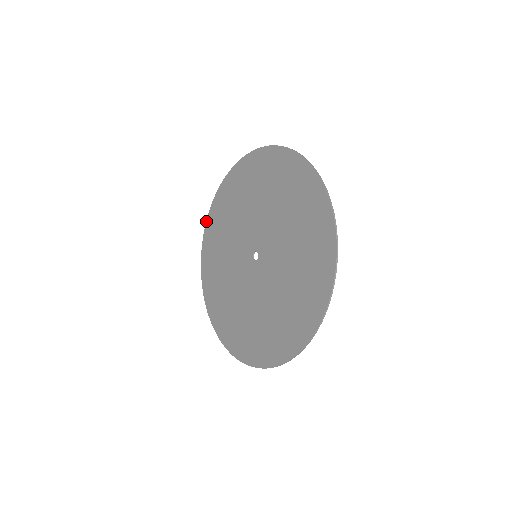
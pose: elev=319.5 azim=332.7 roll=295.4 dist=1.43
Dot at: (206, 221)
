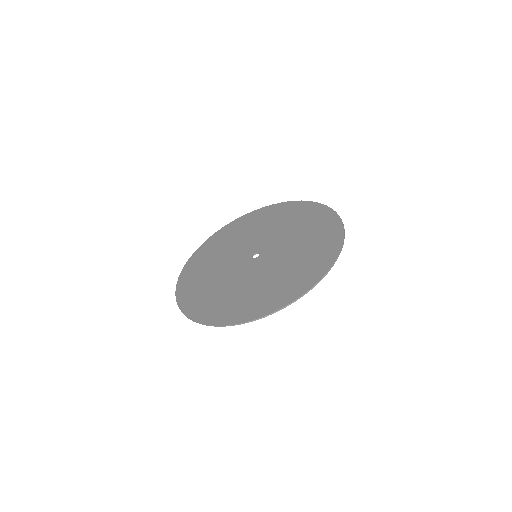
Dot at: (248, 213)
